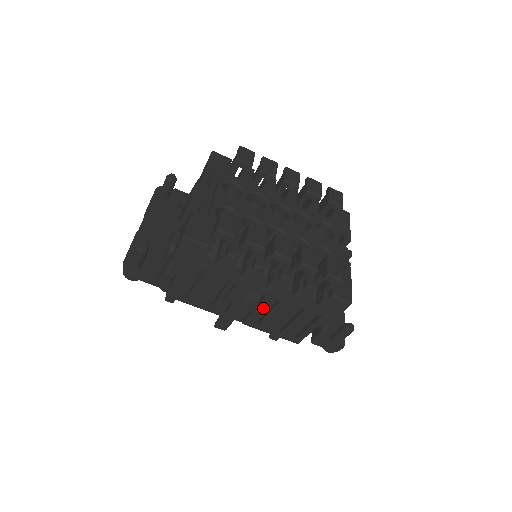
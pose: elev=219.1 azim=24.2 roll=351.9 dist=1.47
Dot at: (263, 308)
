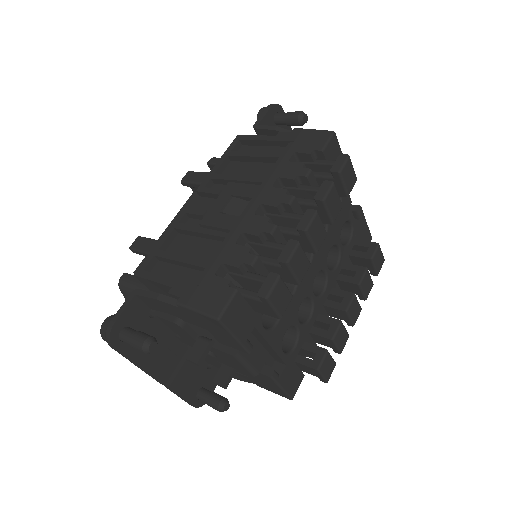
Dot at: occluded
